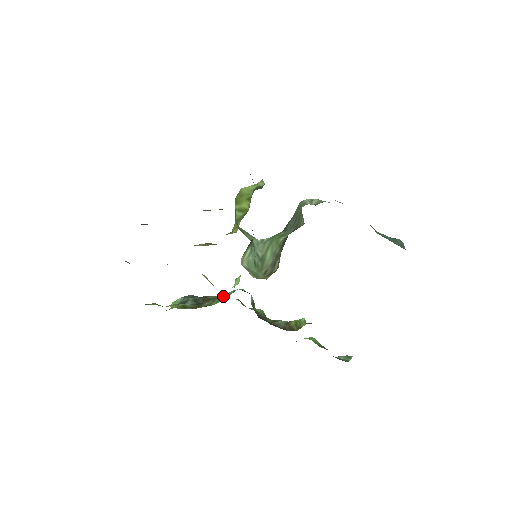
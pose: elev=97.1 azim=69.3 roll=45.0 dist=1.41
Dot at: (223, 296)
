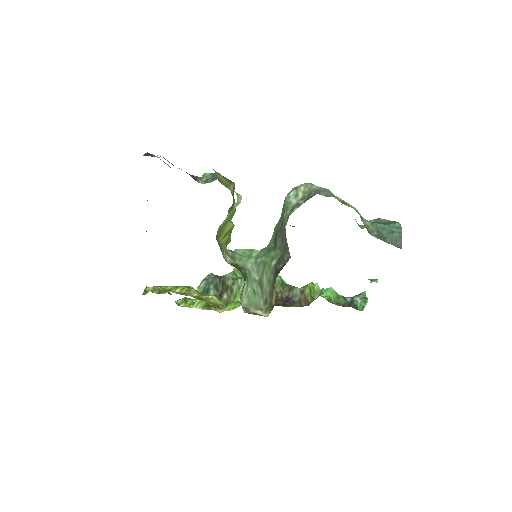
Dot at: (238, 288)
